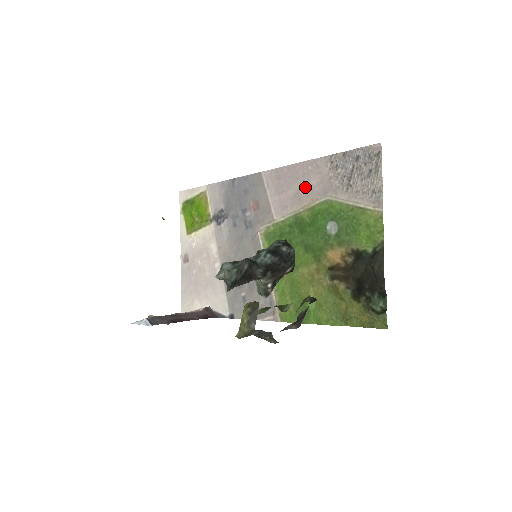
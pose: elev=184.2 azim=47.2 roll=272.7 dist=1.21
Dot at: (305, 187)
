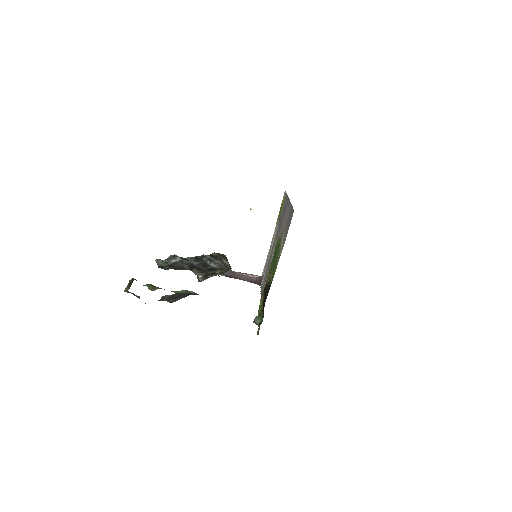
Dot at: (285, 221)
